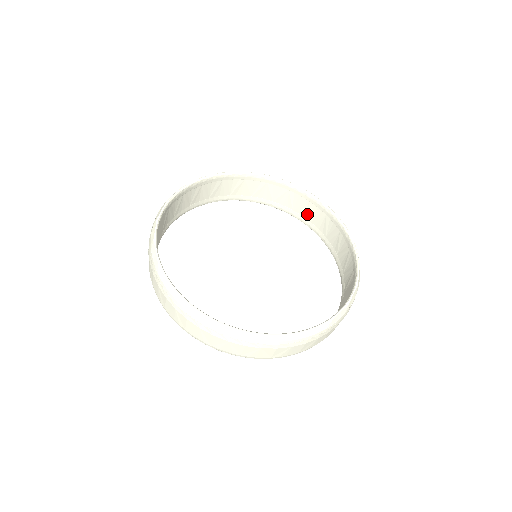
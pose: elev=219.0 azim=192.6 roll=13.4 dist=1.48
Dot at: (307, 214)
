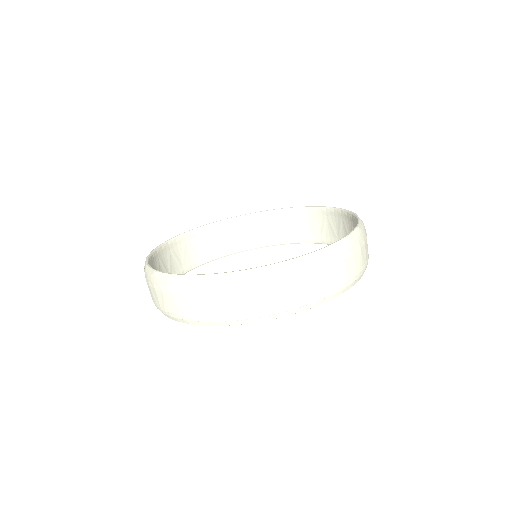
Dot at: (231, 241)
